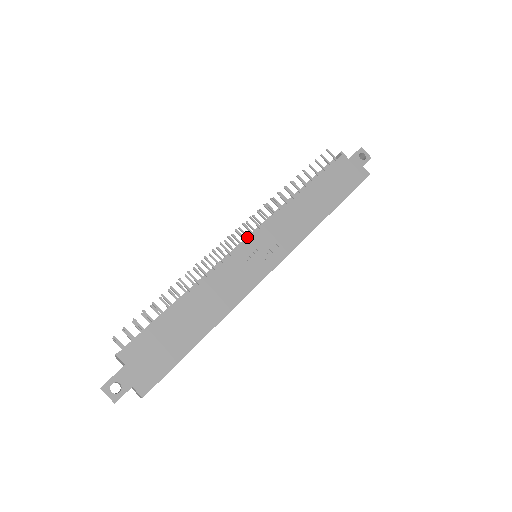
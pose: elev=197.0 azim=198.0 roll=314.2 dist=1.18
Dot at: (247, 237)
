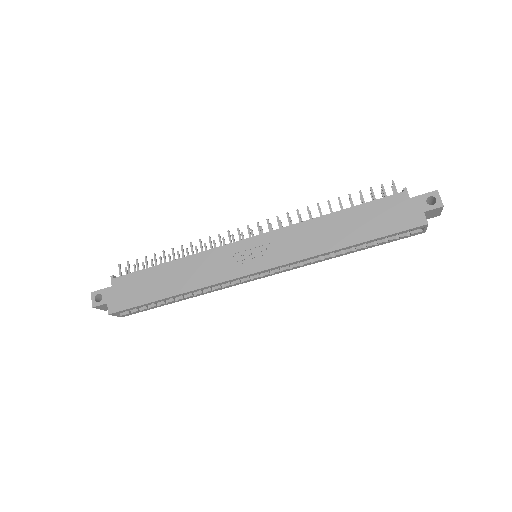
Dot at: occluded
